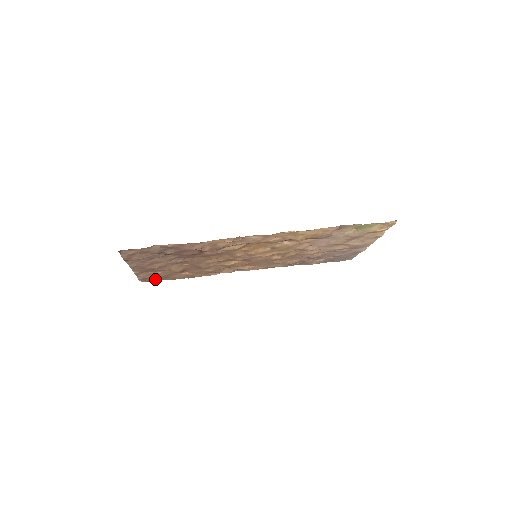
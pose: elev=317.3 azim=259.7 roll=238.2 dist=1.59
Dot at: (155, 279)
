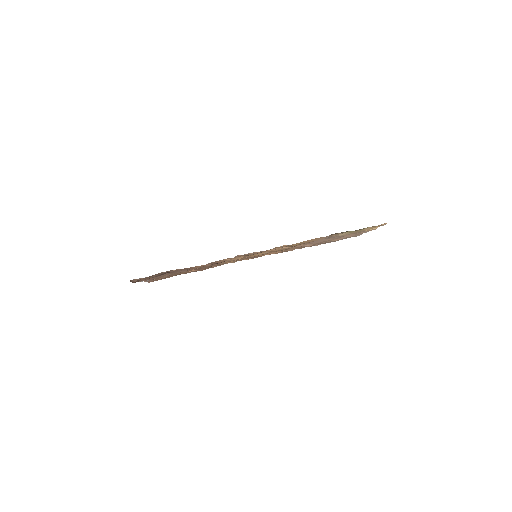
Dot at: occluded
